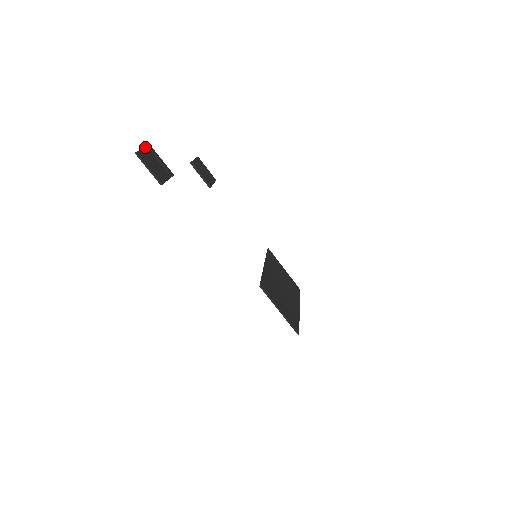
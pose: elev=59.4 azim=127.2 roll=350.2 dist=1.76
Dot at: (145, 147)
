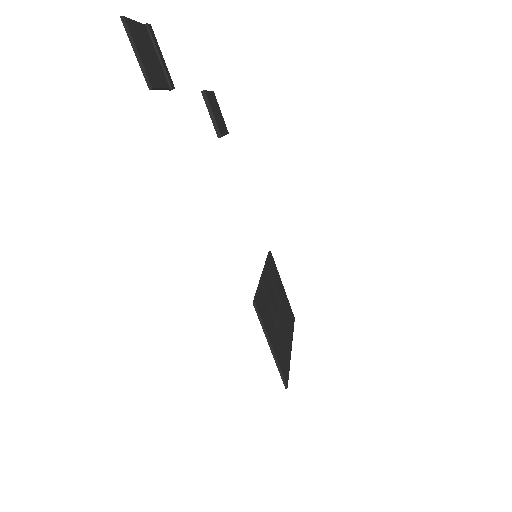
Dot at: occluded
